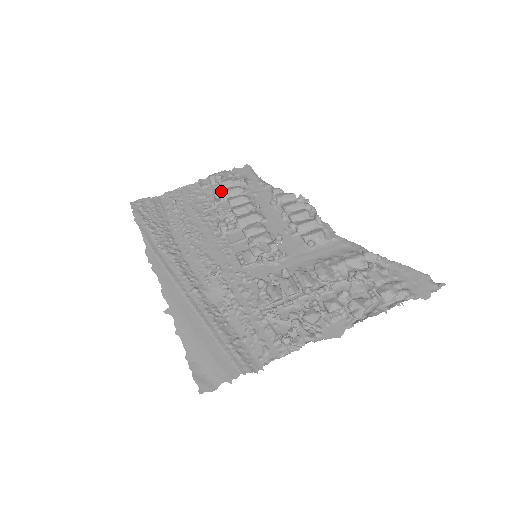
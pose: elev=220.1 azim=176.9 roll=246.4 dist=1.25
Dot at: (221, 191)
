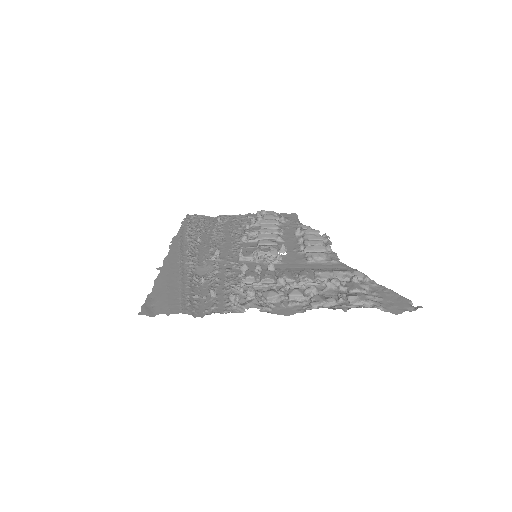
Dot at: (259, 218)
